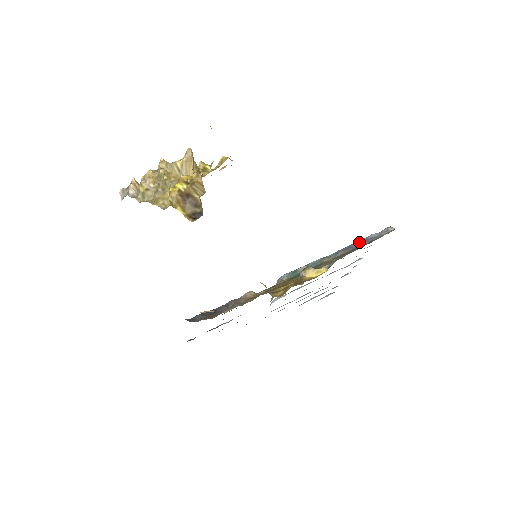
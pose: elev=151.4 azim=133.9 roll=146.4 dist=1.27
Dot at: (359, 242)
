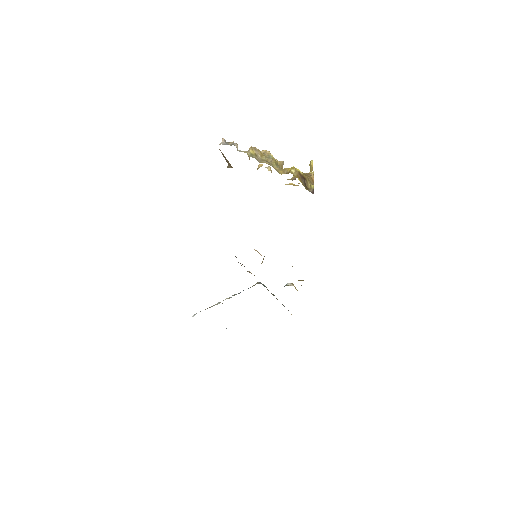
Dot at: occluded
